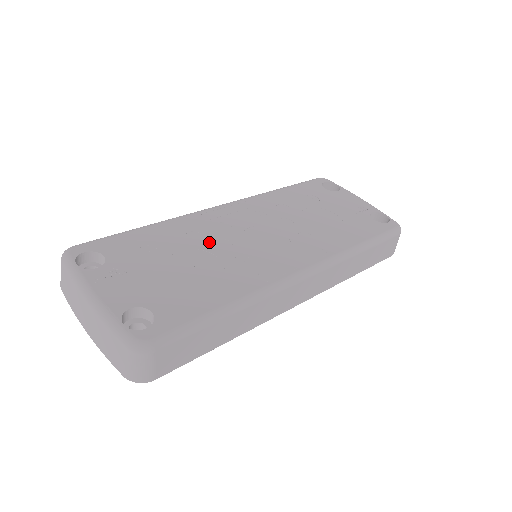
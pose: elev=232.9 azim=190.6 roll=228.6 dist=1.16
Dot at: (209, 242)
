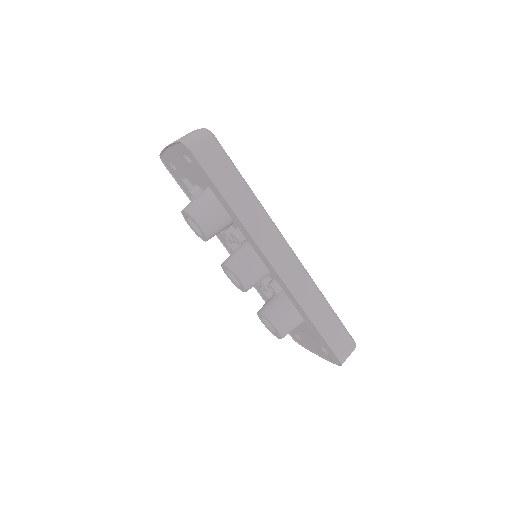
Dot at: occluded
